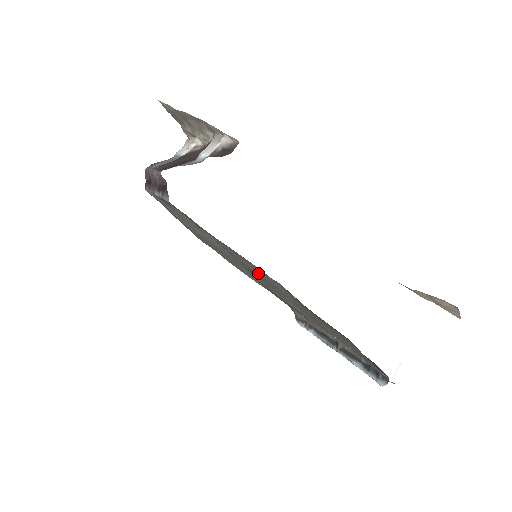
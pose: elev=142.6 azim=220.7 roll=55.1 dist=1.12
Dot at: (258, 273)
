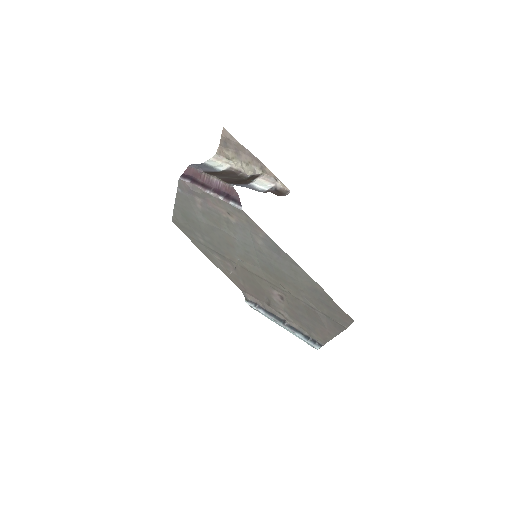
Dot at: (290, 273)
